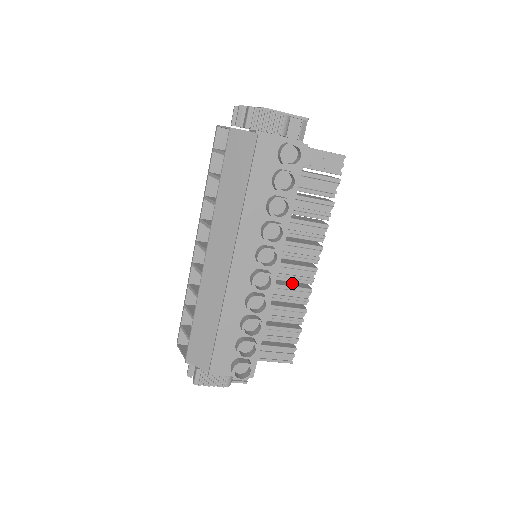
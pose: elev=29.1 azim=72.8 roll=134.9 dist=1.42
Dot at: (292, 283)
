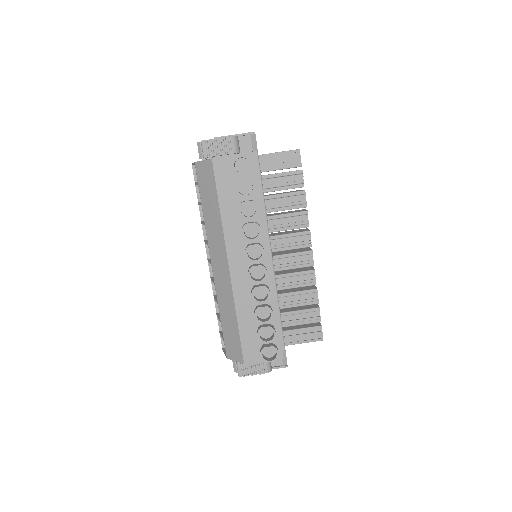
Dot at: (297, 270)
